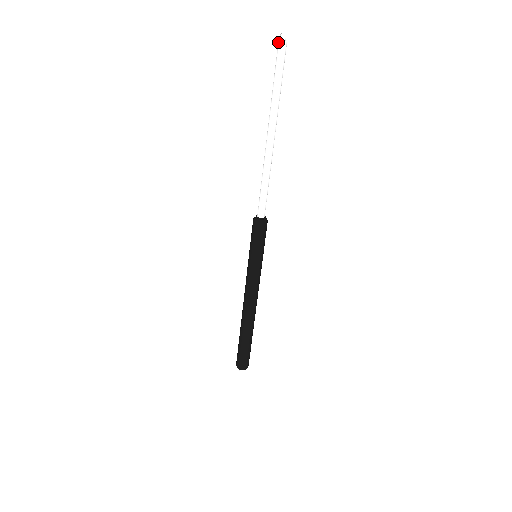
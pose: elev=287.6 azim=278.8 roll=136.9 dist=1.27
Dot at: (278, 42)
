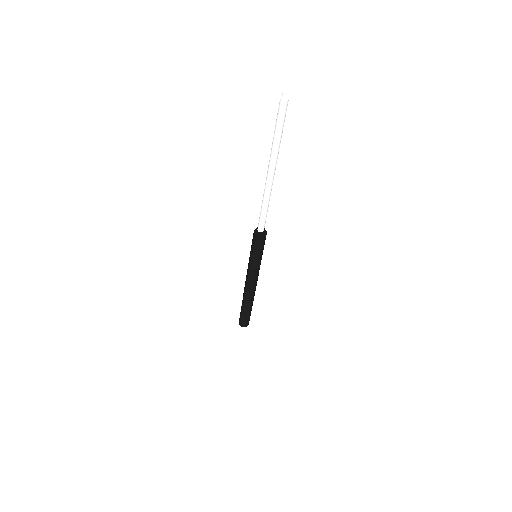
Dot at: (282, 102)
